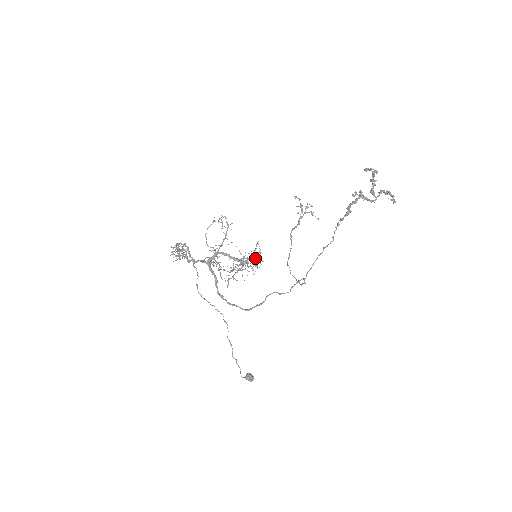
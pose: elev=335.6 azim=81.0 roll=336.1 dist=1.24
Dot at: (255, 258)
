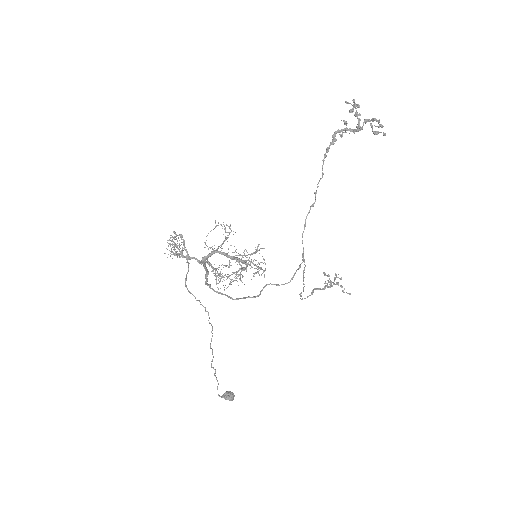
Dot at: occluded
